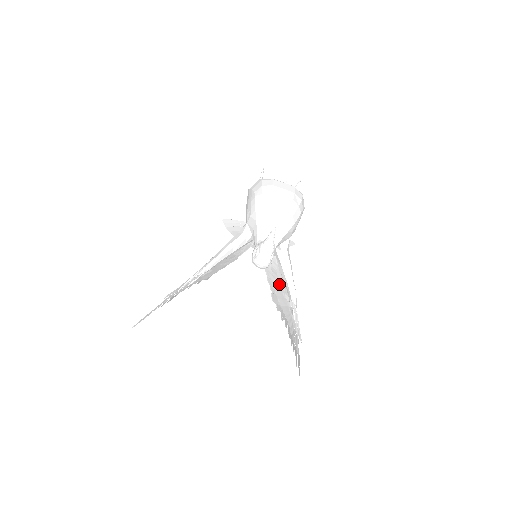
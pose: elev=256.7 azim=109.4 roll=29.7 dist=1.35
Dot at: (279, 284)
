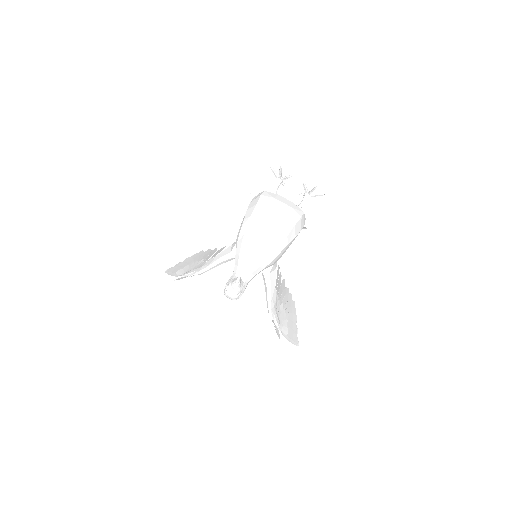
Dot at: occluded
